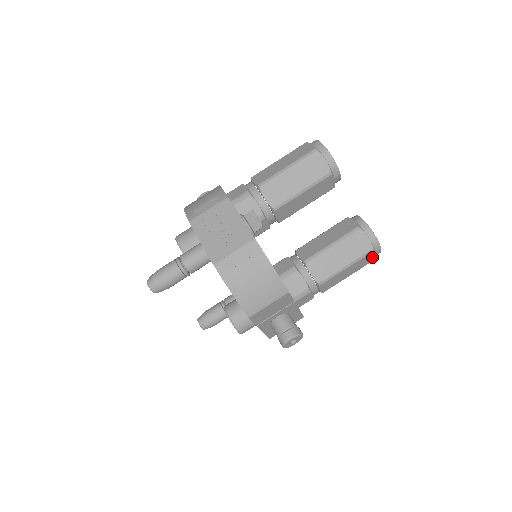
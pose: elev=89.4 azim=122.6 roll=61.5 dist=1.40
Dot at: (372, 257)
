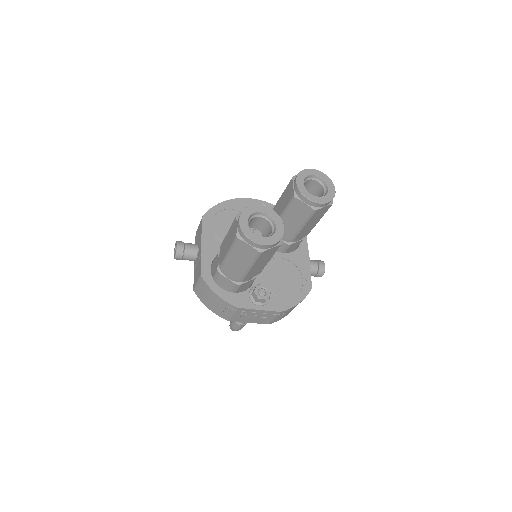
Dot at: occluded
